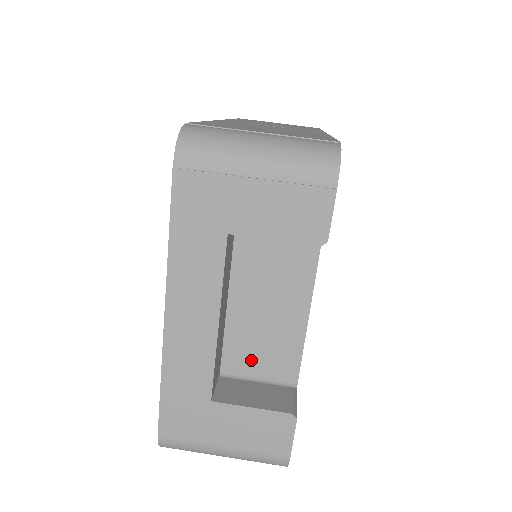
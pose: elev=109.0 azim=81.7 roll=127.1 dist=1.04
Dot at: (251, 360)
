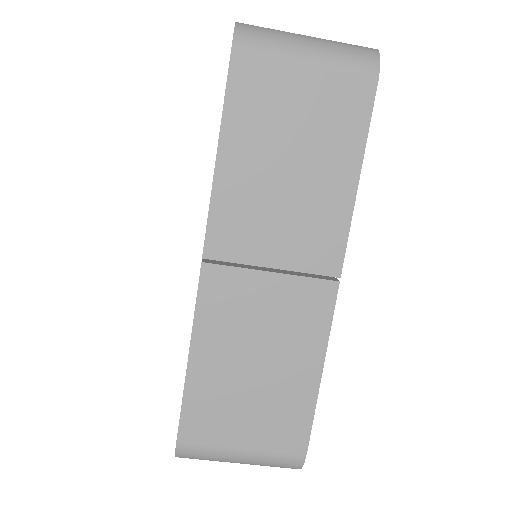
Dot at: occluded
